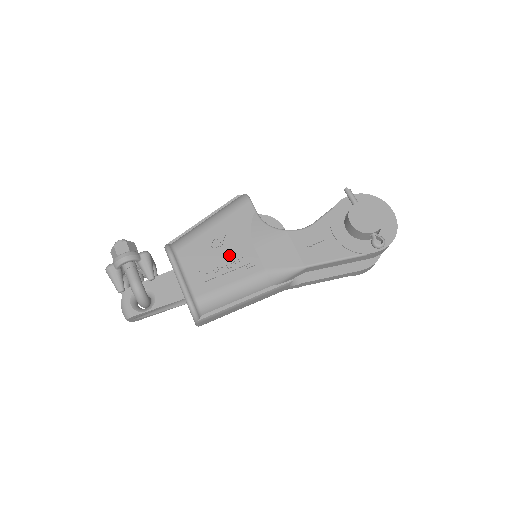
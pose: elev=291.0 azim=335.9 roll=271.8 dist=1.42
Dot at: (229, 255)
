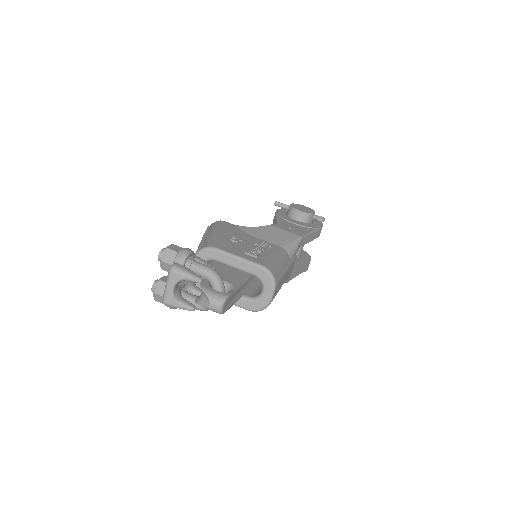
Dot at: (251, 244)
